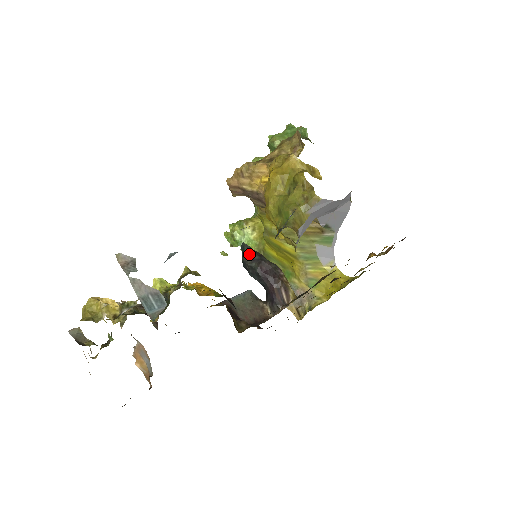
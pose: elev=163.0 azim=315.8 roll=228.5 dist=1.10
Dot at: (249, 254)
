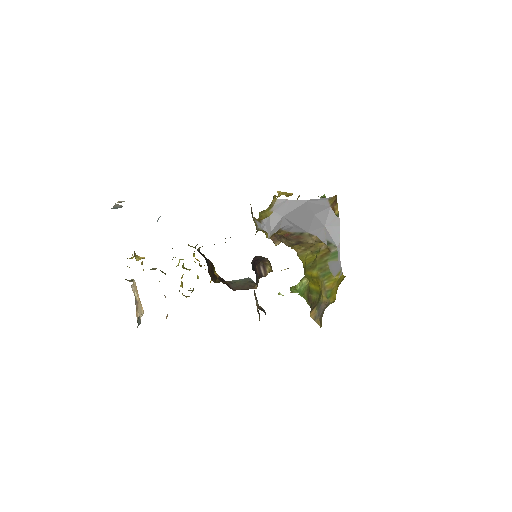
Dot at: occluded
